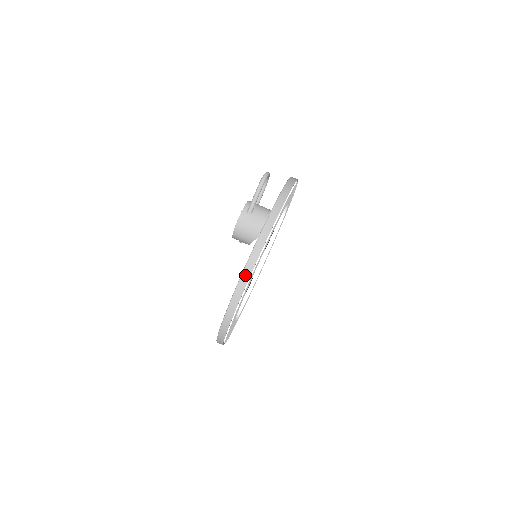
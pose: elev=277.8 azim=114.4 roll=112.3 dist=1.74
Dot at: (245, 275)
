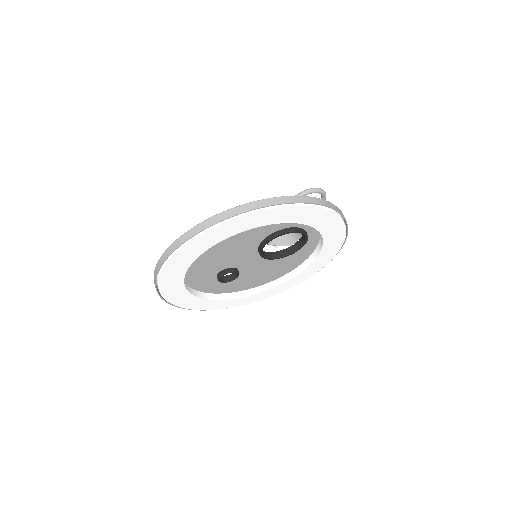
Dot at: (204, 224)
